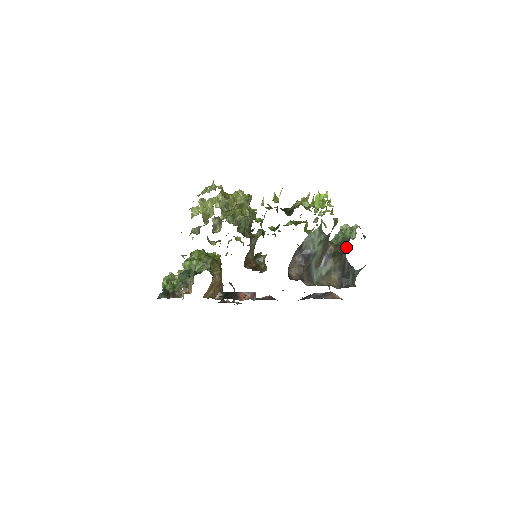
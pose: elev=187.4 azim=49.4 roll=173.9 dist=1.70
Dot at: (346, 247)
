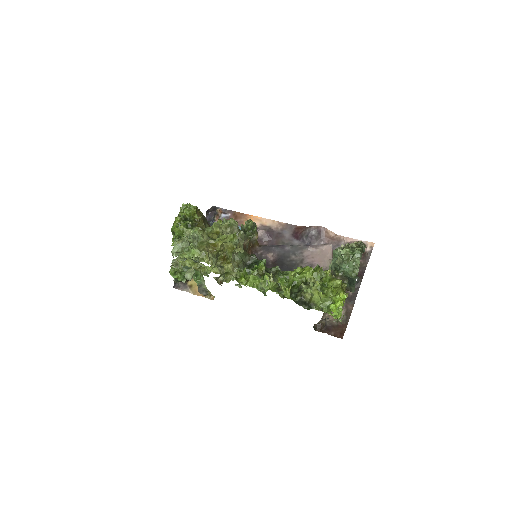
Dot at: (354, 286)
